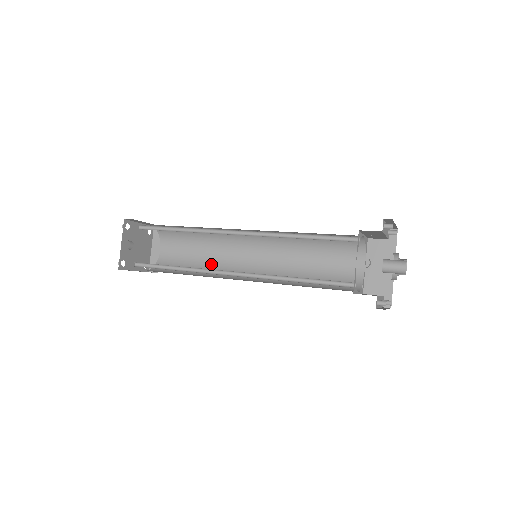
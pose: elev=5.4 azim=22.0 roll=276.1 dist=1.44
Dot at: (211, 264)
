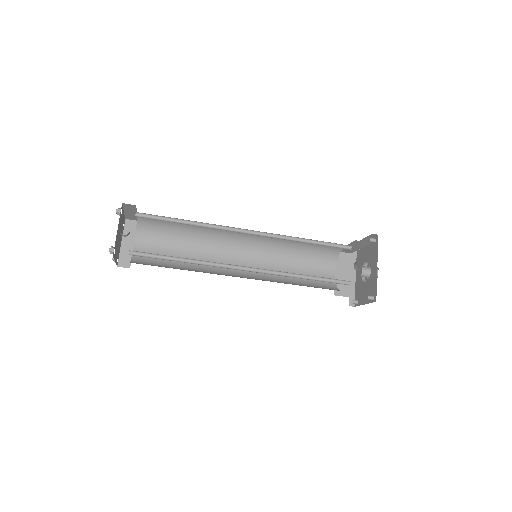
Dot at: occluded
